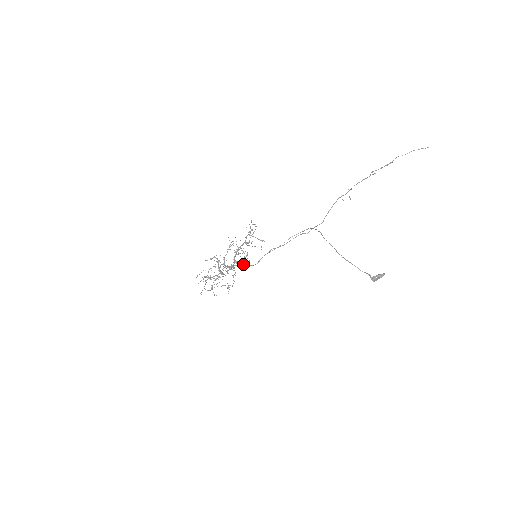
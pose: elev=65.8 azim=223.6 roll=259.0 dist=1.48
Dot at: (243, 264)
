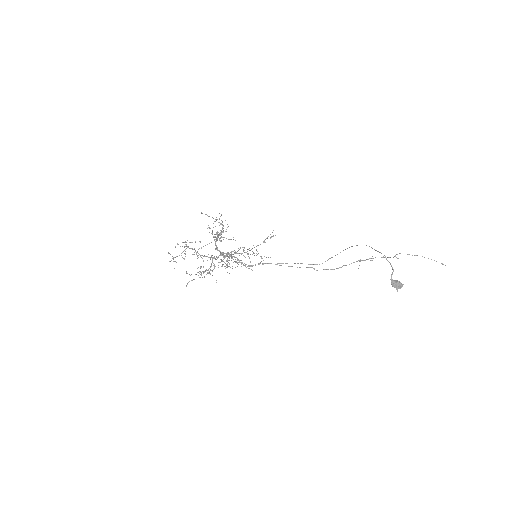
Dot at: (236, 257)
